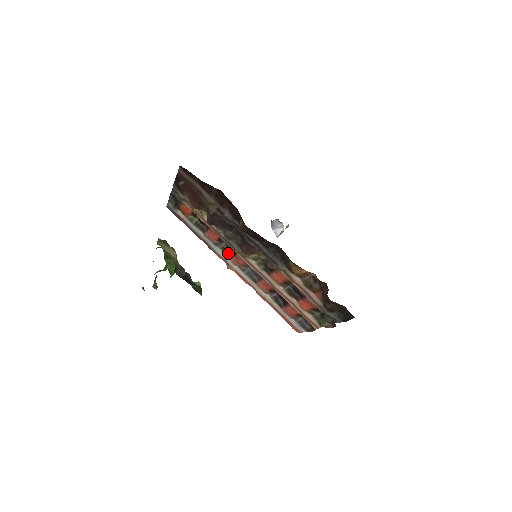
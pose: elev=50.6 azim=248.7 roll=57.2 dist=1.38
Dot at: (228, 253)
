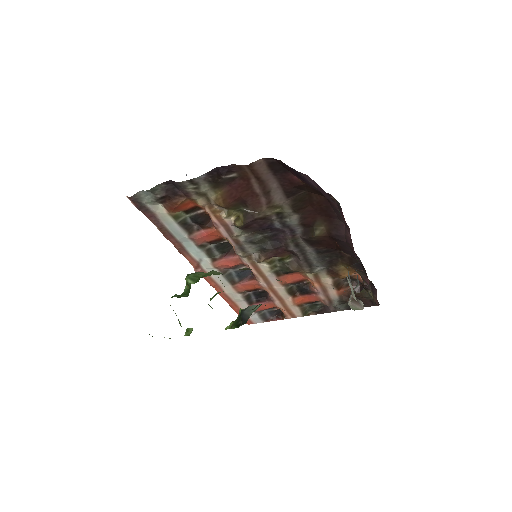
Dot at: (213, 255)
